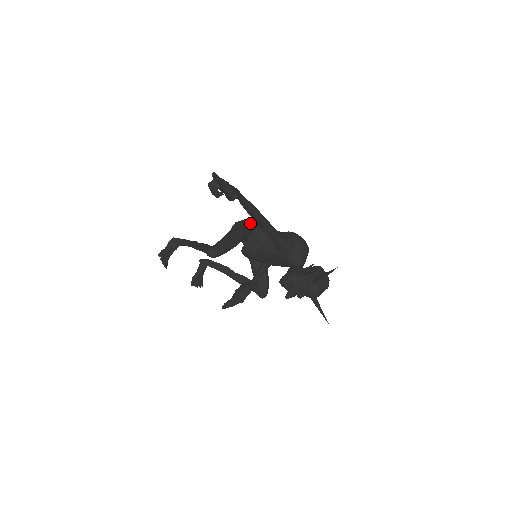
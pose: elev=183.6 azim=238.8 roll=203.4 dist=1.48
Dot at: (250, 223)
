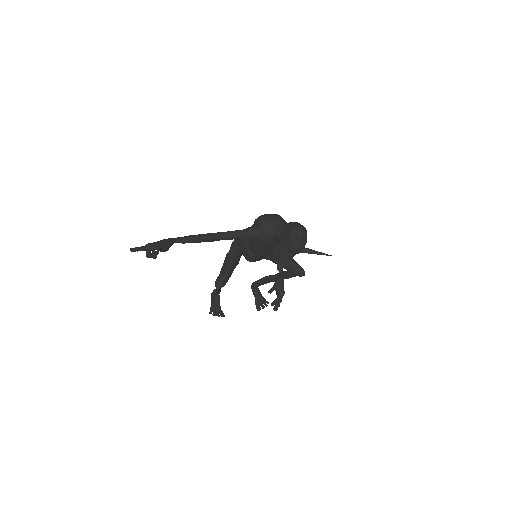
Dot at: occluded
